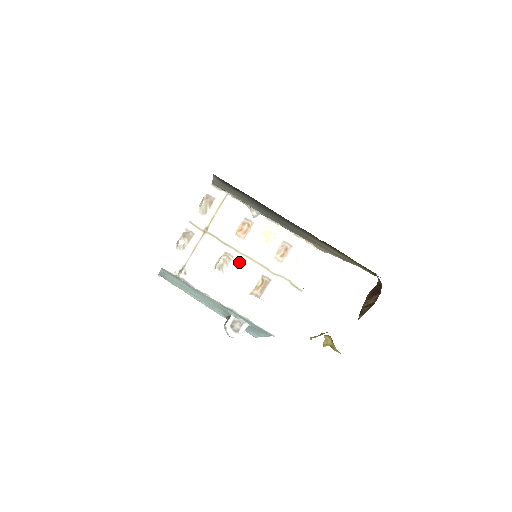
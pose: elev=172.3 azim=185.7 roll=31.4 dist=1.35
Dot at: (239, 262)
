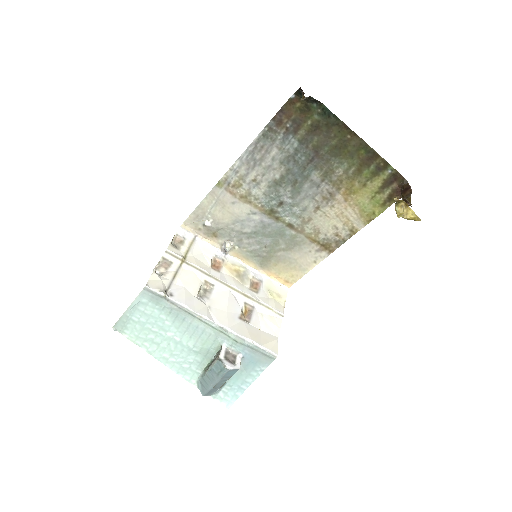
Dot at: (221, 290)
